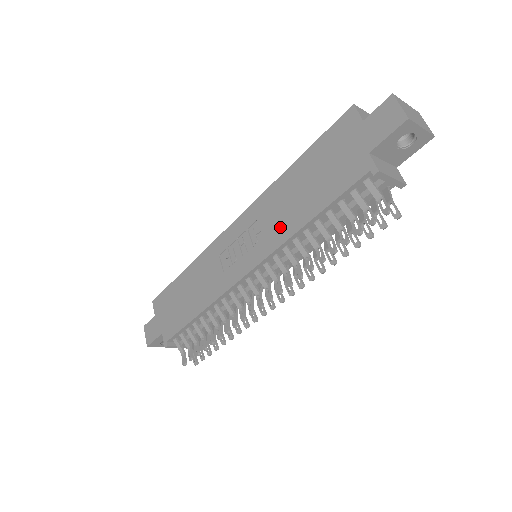
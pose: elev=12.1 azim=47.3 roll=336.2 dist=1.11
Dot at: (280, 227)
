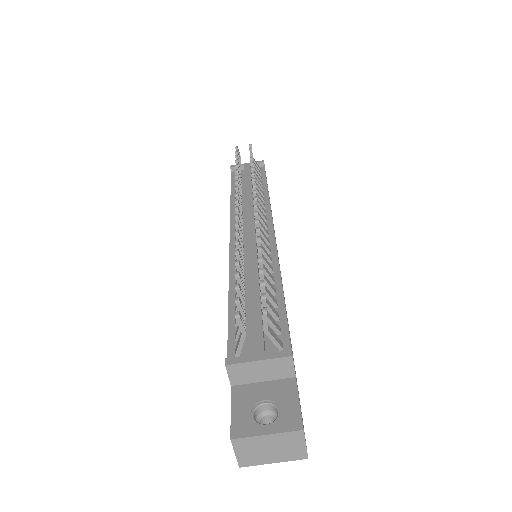
Dot at: occluded
